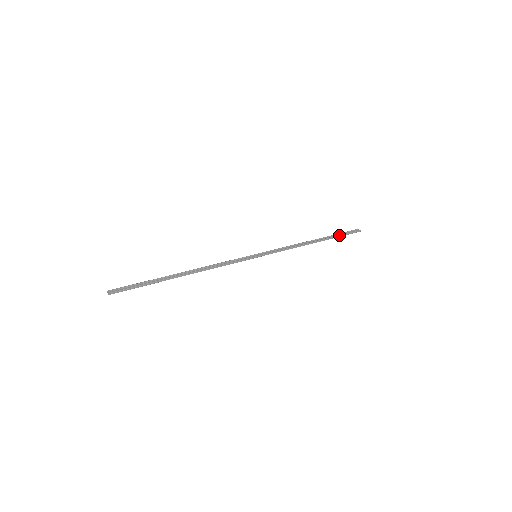
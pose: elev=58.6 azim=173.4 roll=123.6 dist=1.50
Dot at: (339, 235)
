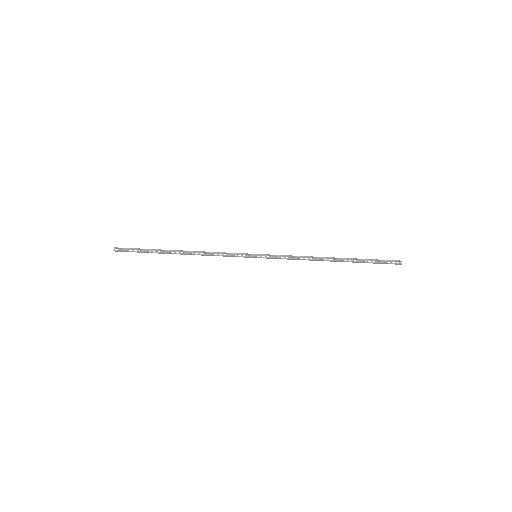
Dot at: (366, 262)
